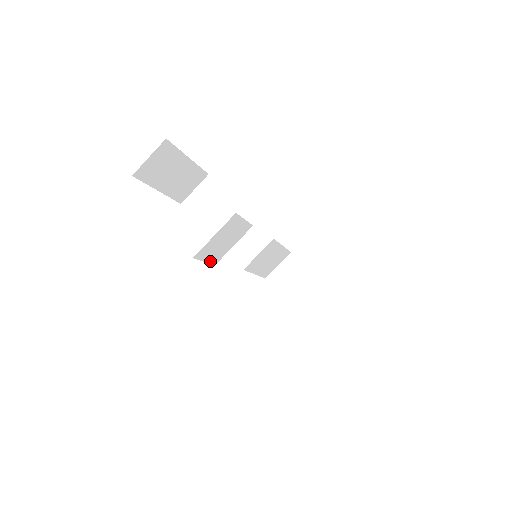
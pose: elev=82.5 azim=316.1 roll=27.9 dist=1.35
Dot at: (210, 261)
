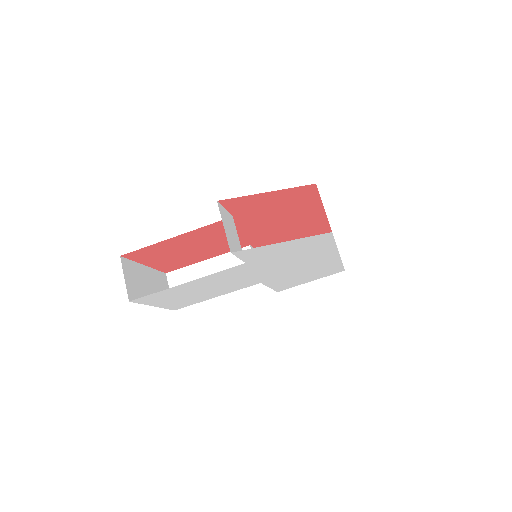
Dot at: occluded
